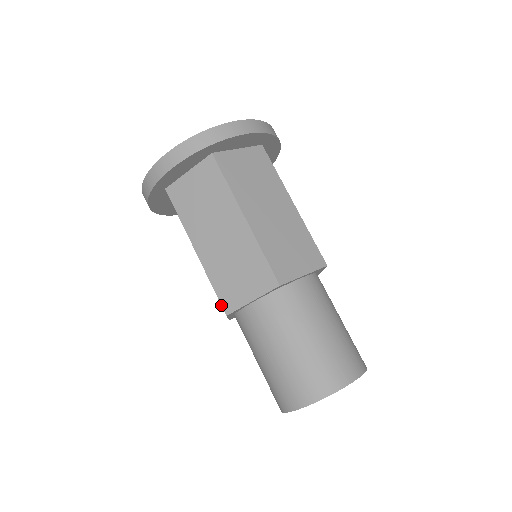
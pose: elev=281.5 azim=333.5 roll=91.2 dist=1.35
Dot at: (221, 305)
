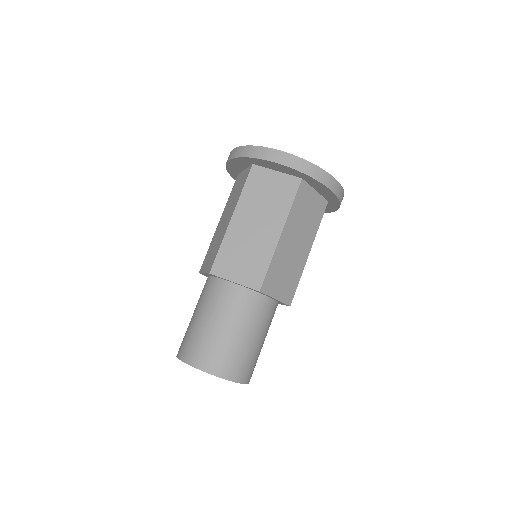
Dot at: (213, 264)
